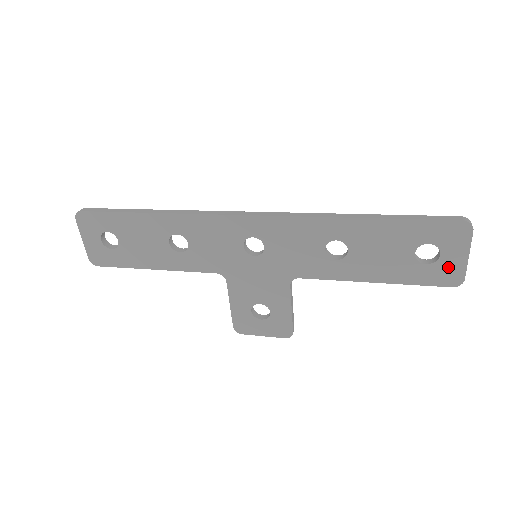
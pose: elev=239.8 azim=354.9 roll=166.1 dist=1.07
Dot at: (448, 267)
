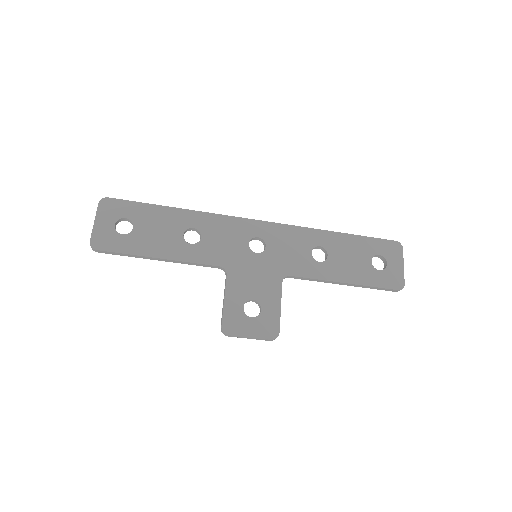
Dot at: (393, 274)
